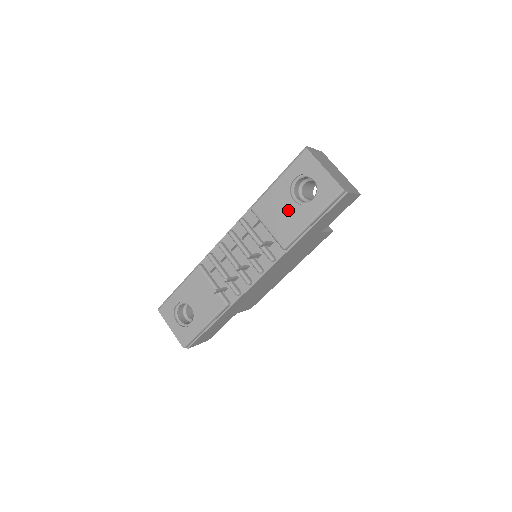
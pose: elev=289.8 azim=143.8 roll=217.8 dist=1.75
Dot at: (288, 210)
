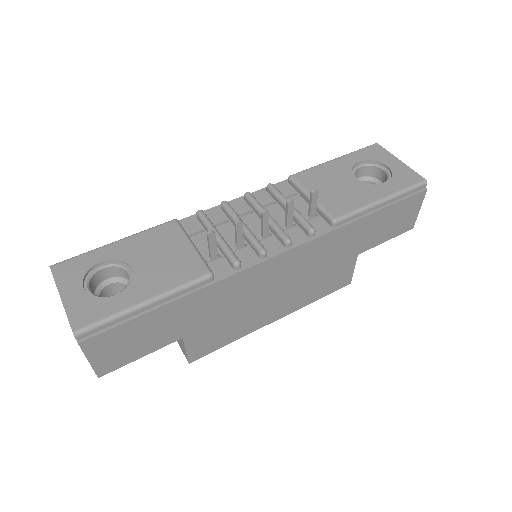
Dot at: (347, 185)
